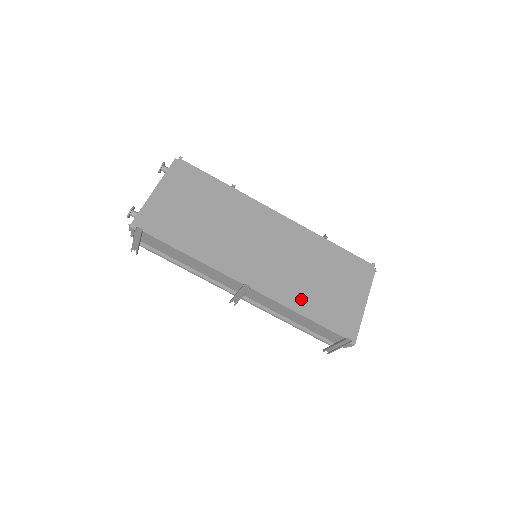
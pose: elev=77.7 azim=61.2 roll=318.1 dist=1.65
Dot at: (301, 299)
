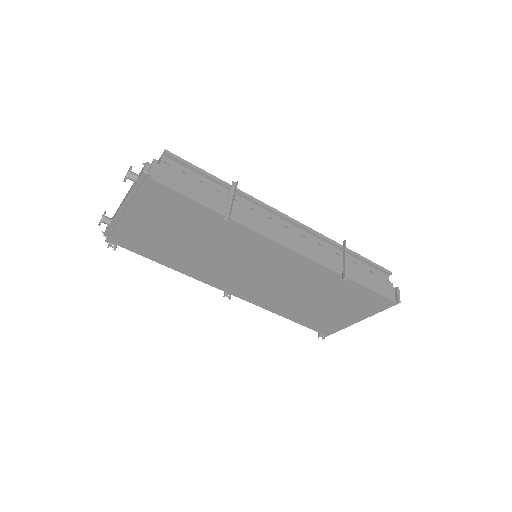
Dot at: (285, 309)
